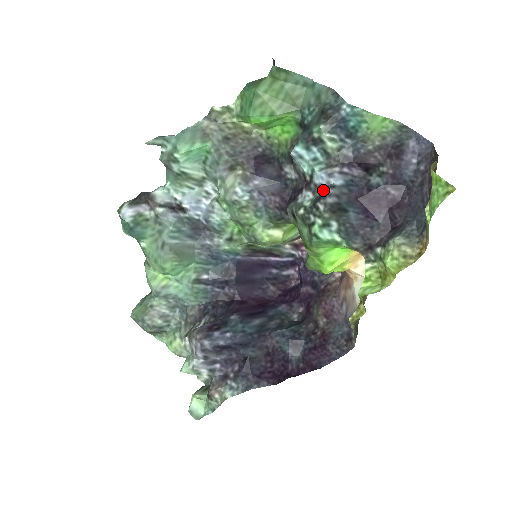
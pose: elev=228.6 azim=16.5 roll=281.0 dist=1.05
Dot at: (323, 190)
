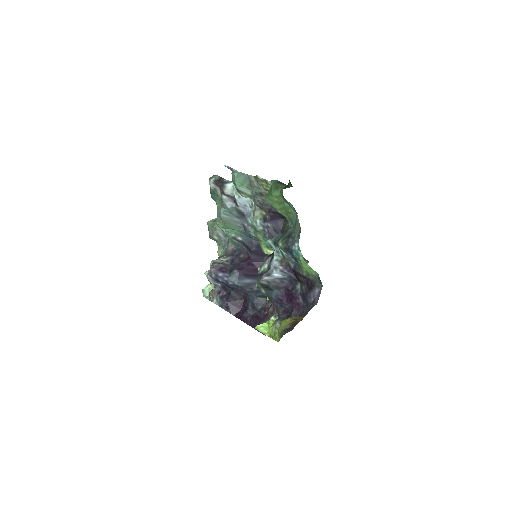
Dot at: (264, 273)
